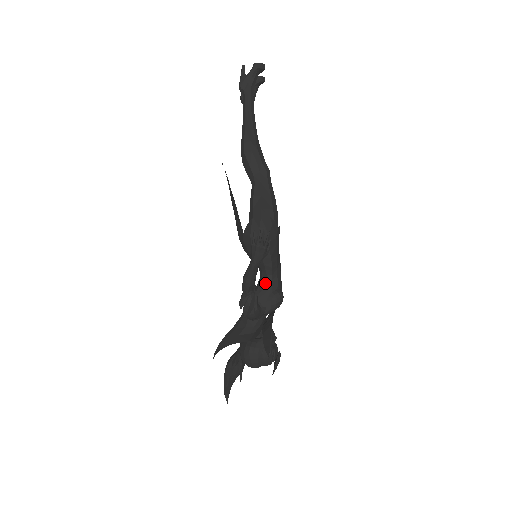
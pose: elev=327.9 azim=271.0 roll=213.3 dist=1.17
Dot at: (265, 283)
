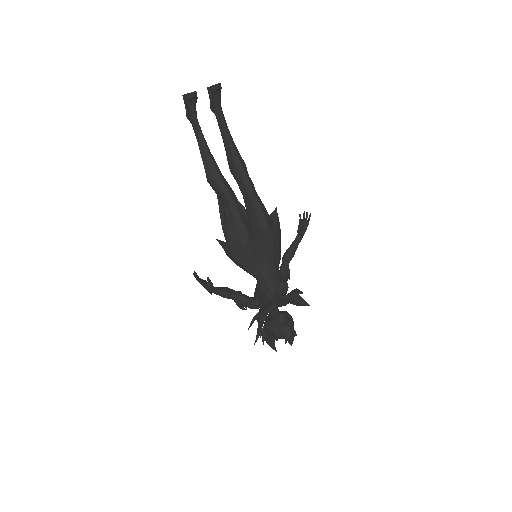
Dot at: (257, 283)
